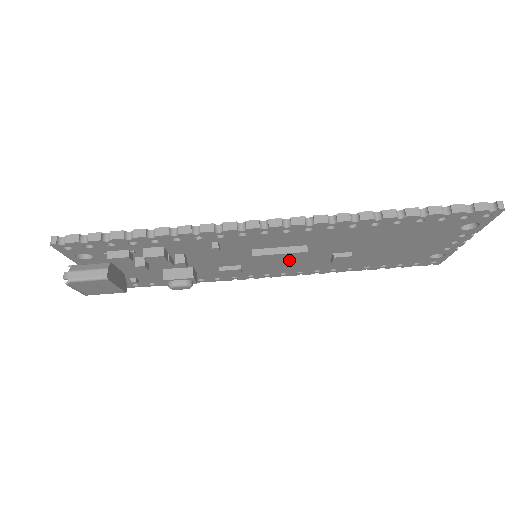
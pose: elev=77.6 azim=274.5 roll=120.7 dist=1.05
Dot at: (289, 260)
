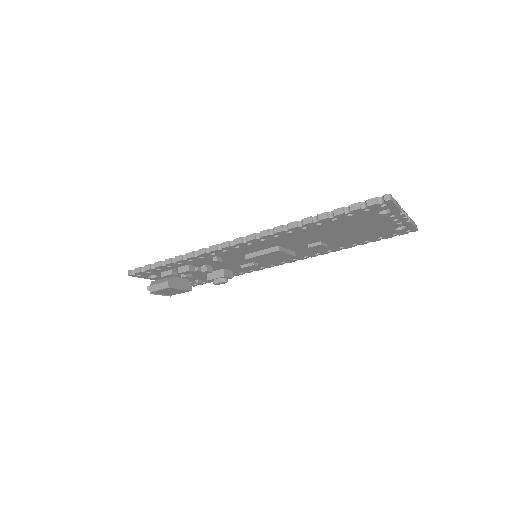
Dot at: (276, 256)
